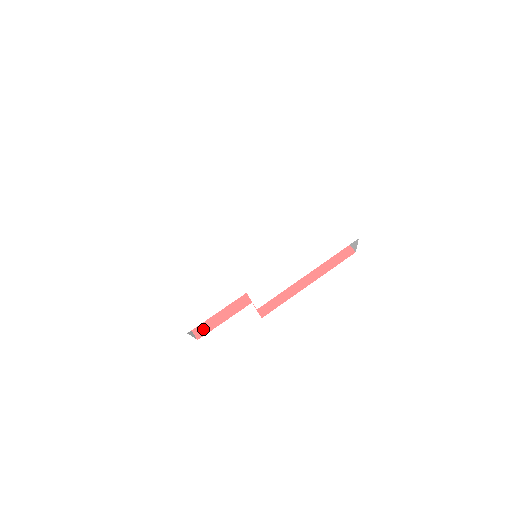
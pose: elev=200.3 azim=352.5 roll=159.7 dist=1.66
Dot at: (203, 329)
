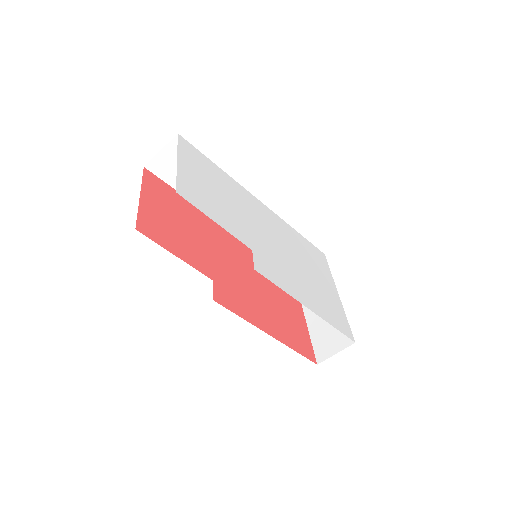
Dot at: (150, 232)
